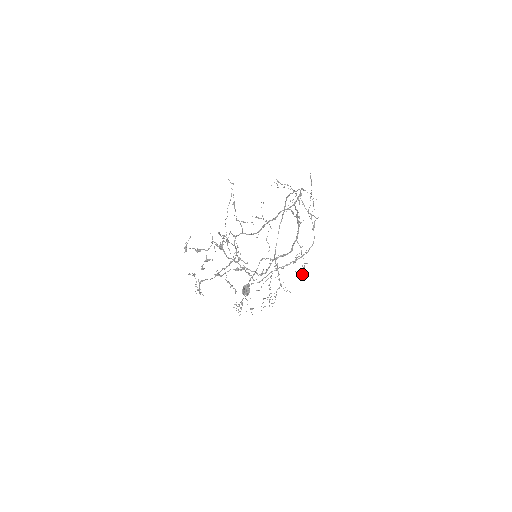
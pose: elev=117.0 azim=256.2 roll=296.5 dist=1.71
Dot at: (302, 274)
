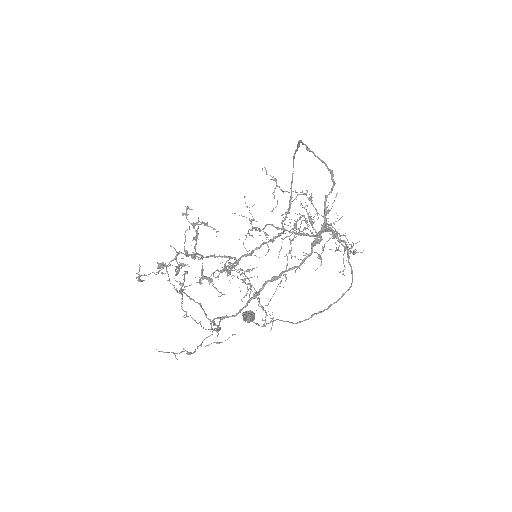
Dot at: (336, 250)
